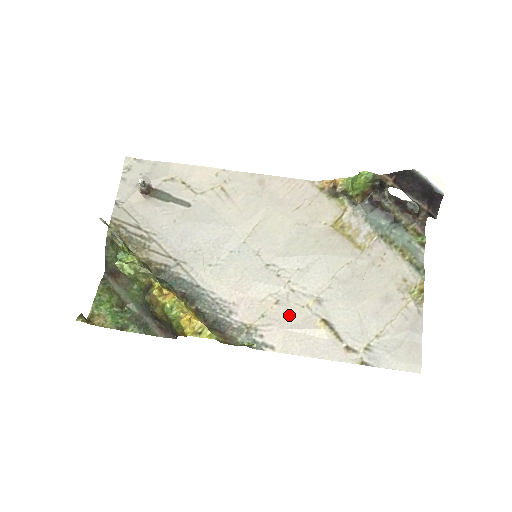
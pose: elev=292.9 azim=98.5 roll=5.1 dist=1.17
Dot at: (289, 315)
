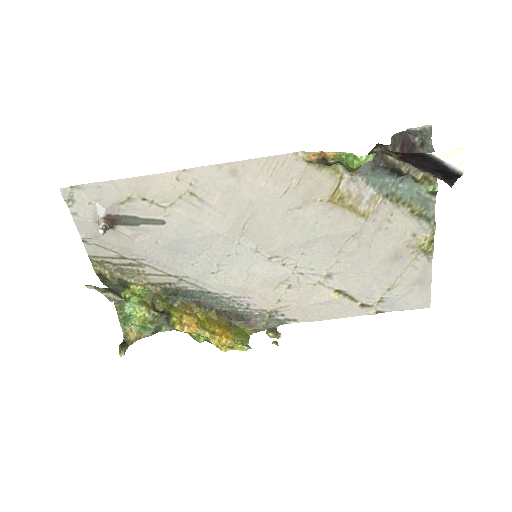
Dot at: (303, 295)
